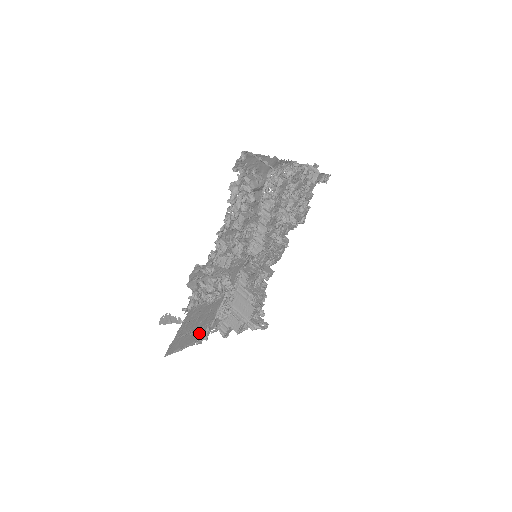
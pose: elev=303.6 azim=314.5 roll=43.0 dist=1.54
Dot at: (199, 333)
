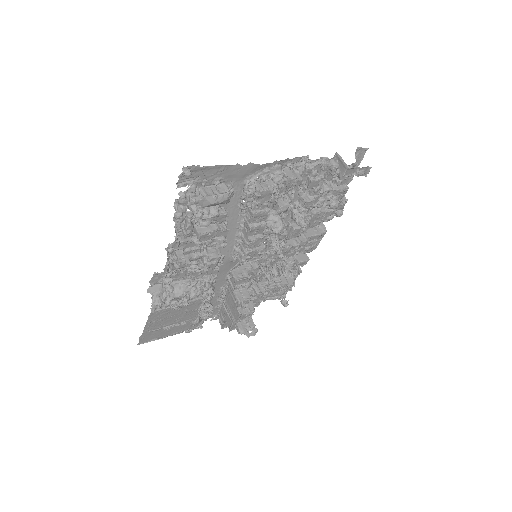
Dot at: (181, 326)
